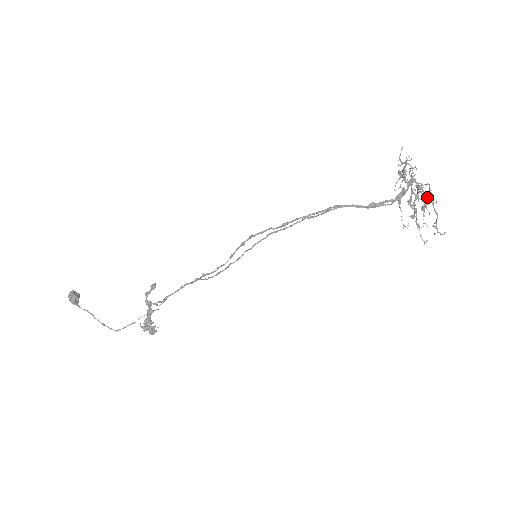
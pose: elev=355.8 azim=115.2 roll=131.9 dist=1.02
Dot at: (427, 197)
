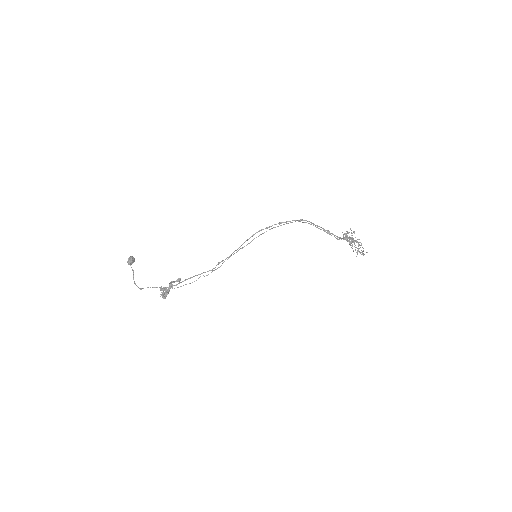
Dot at: occluded
